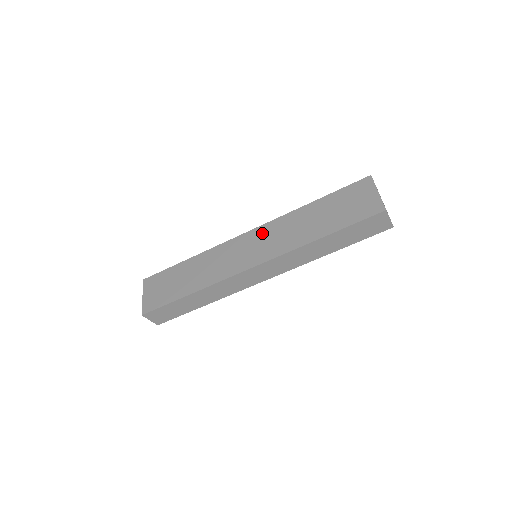
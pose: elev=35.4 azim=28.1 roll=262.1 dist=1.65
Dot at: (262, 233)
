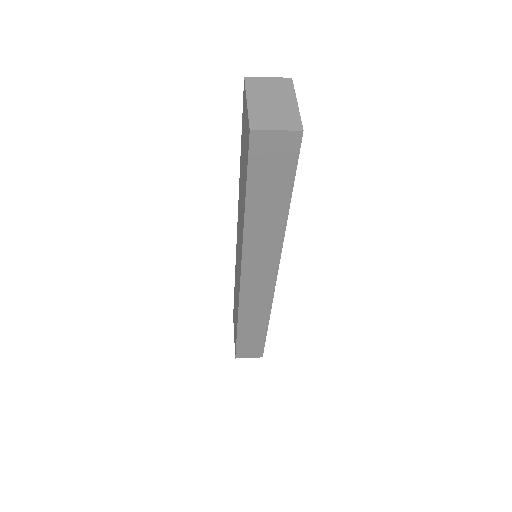
Dot at: (238, 230)
